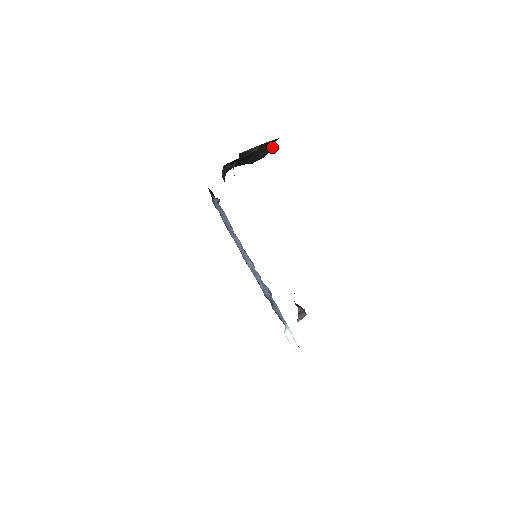
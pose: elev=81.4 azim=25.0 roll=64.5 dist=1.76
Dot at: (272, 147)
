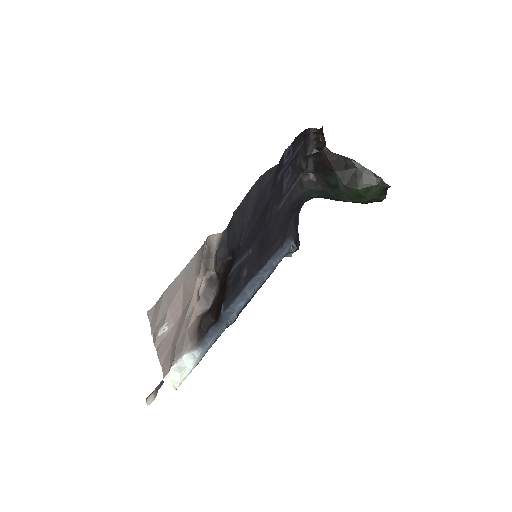
Dot at: (373, 186)
